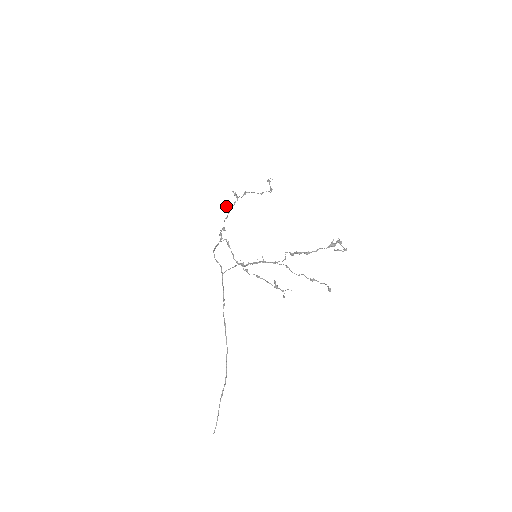
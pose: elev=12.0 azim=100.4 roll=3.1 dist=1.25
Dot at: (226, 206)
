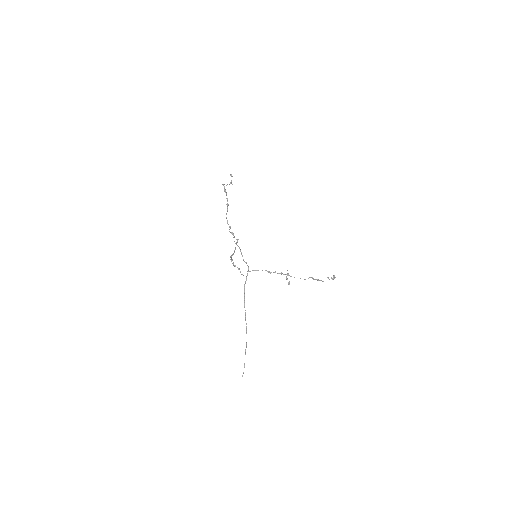
Dot at: (227, 204)
